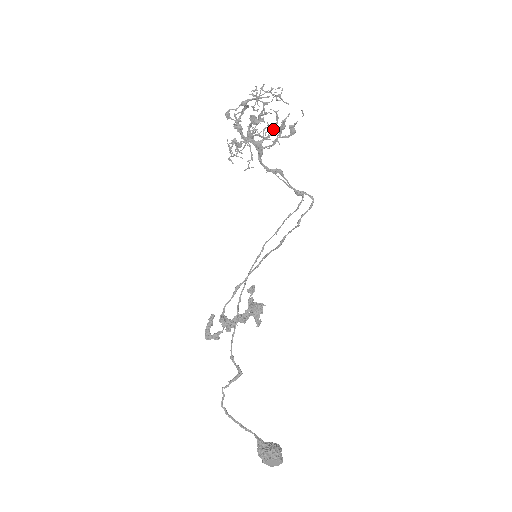
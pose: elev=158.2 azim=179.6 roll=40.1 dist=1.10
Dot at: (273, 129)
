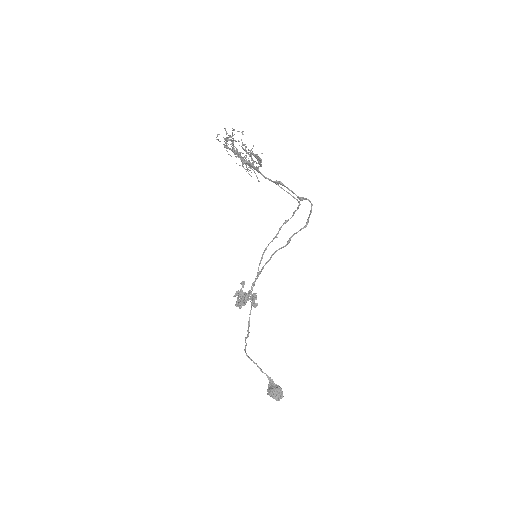
Dot at: occluded
